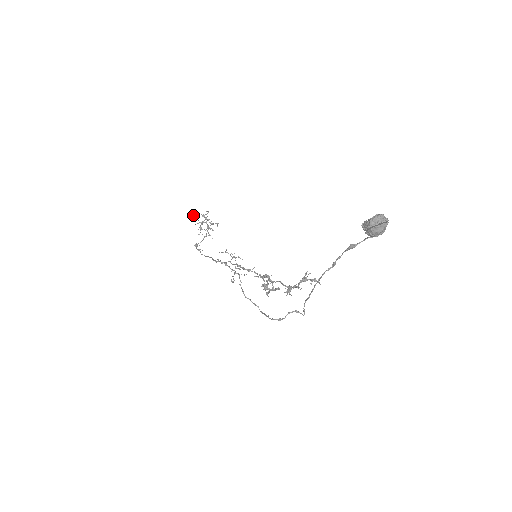
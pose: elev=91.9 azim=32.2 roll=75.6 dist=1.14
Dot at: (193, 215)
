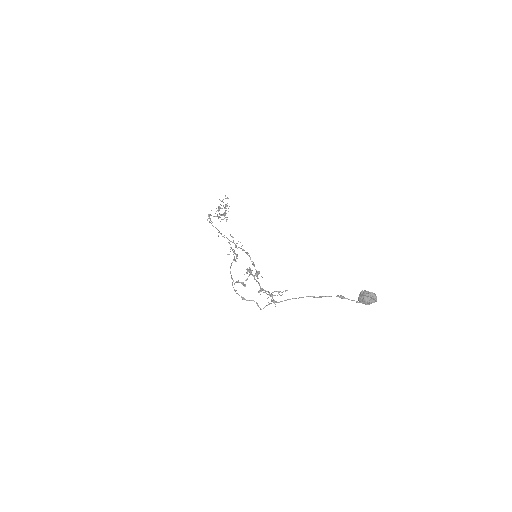
Dot at: (226, 198)
